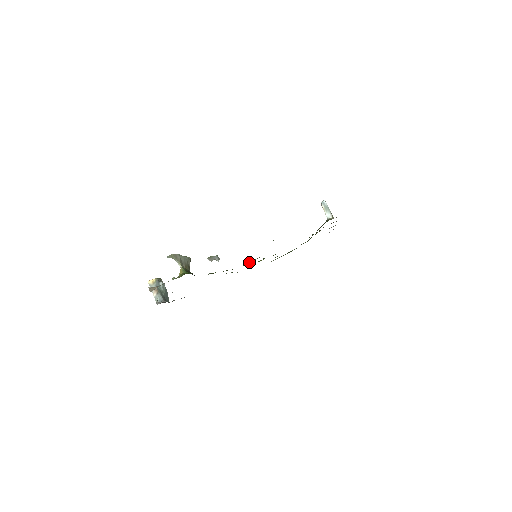
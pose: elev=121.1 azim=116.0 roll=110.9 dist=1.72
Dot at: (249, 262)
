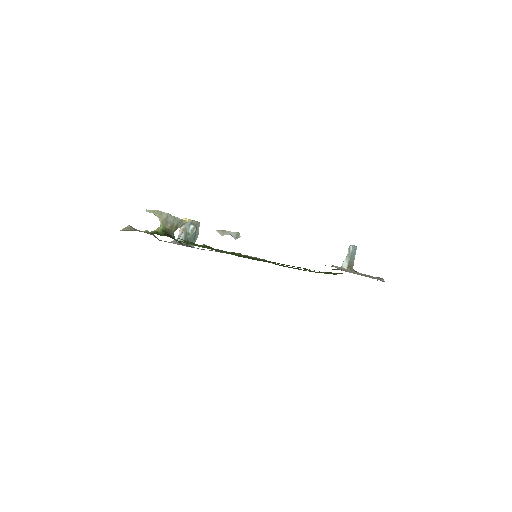
Dot at: occluded
